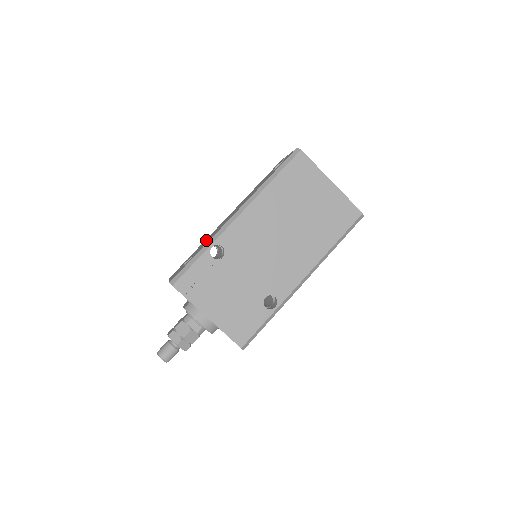
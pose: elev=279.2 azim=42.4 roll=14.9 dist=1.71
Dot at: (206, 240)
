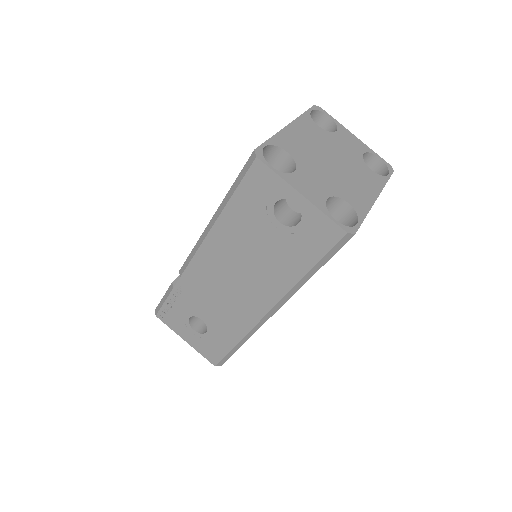
Dot at: (202, 301)
